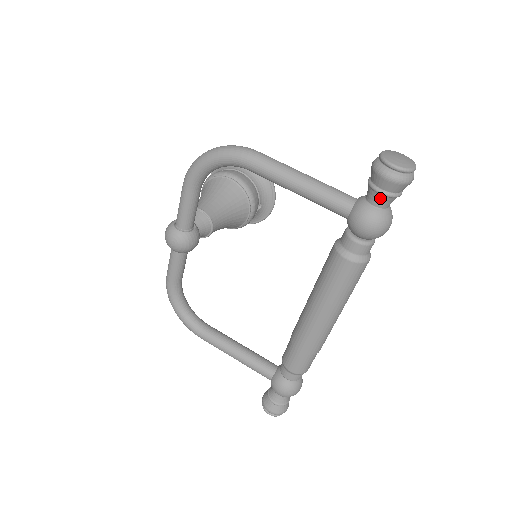
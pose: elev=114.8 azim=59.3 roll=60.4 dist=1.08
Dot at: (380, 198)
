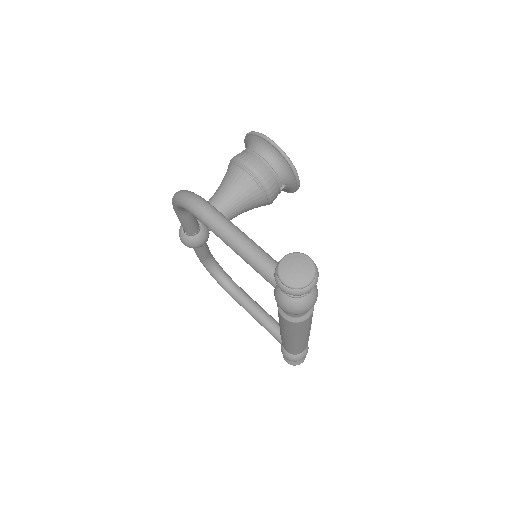
Dot at: (287, 294)
